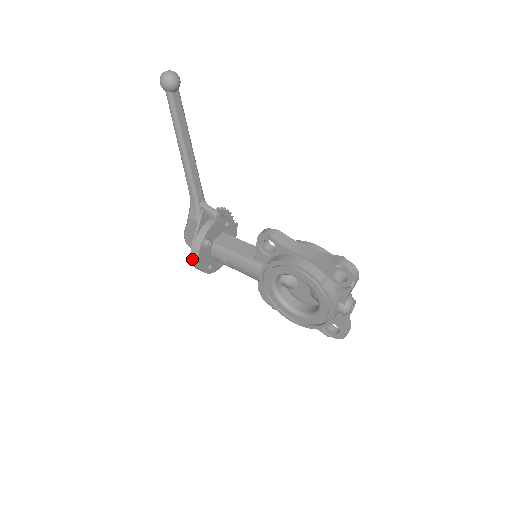
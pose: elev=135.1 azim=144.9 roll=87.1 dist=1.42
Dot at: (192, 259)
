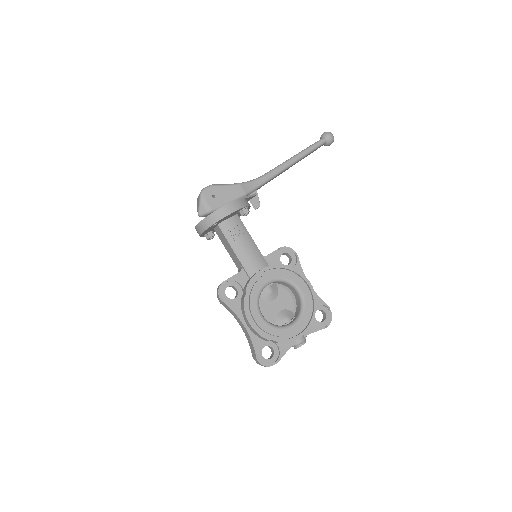
Dot at: (230, 204)
